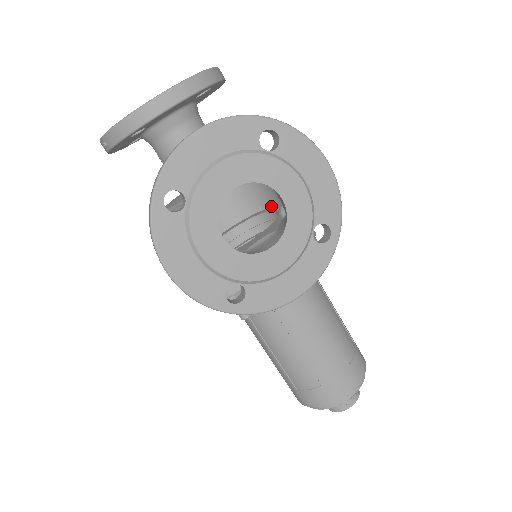
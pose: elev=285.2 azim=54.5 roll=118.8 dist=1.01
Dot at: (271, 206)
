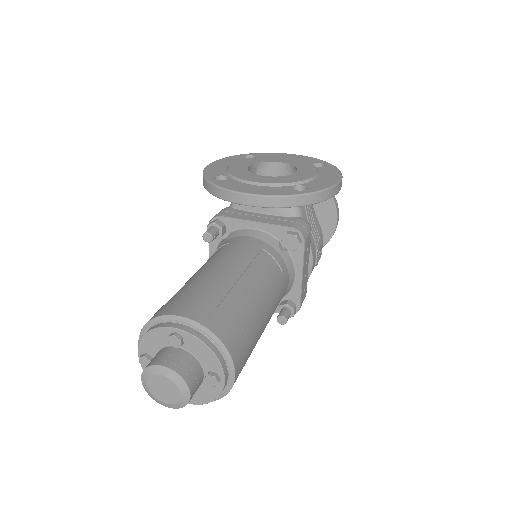
Dot at: occluded
